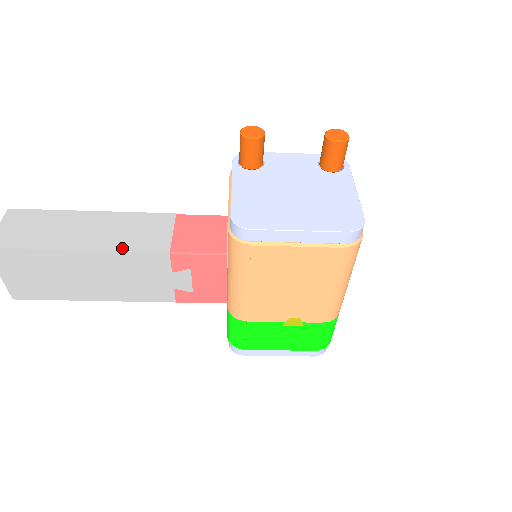
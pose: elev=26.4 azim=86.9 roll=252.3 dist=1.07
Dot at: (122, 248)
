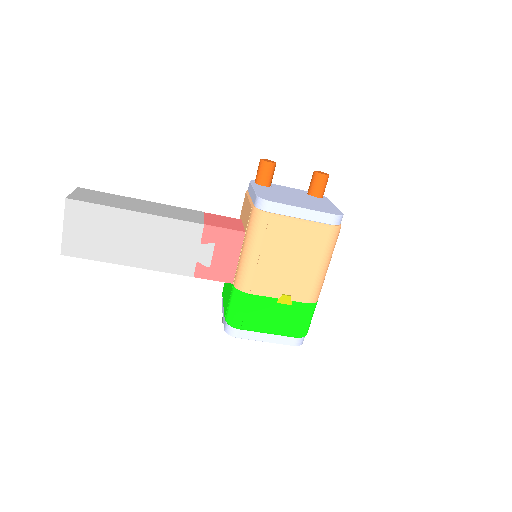
Dot at: (169, 216)
